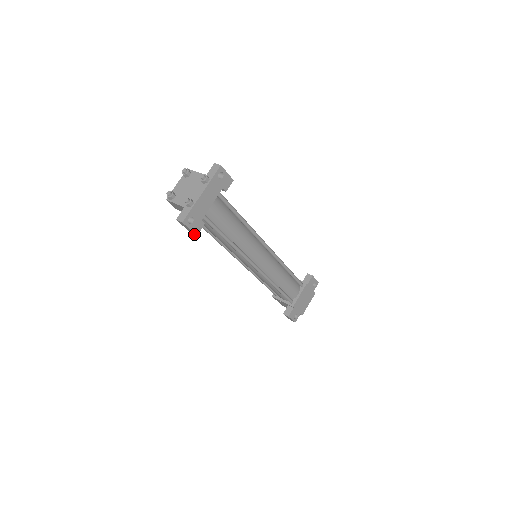
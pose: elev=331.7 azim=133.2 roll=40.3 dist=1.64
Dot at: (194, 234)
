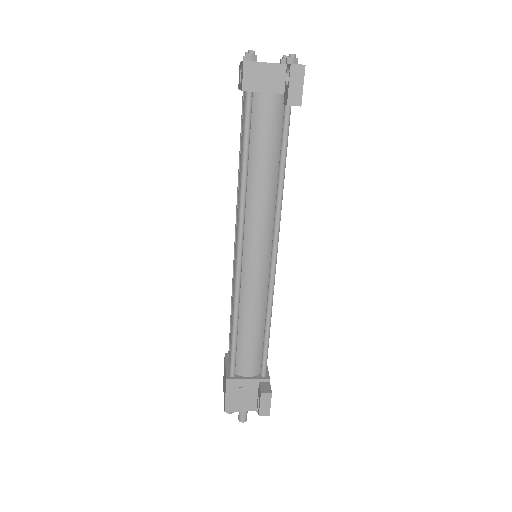
Dot at: (295, 105)
